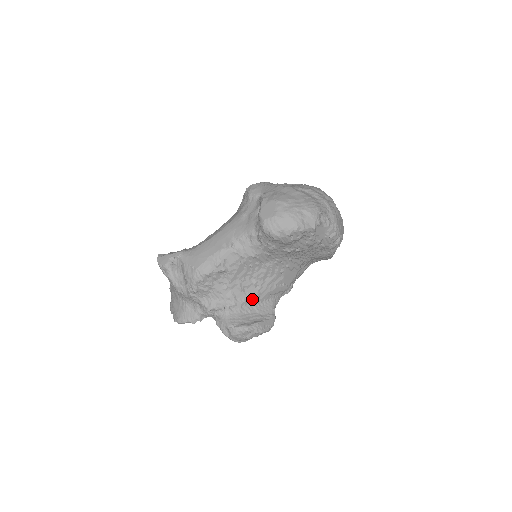
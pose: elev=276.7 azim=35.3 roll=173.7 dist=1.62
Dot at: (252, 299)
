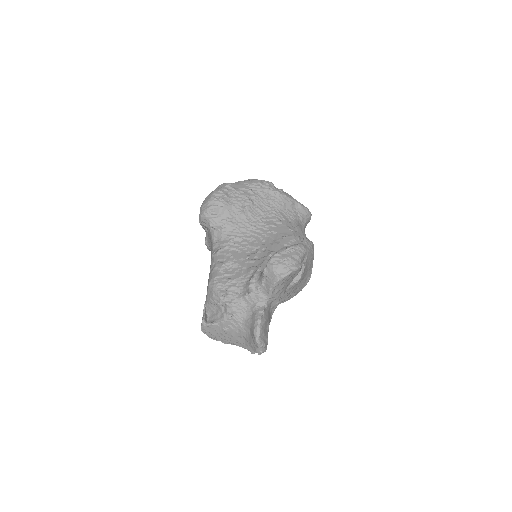
Dot at: (269, 256)
